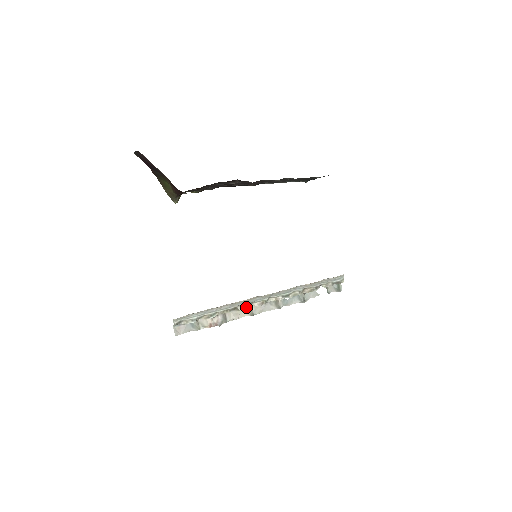
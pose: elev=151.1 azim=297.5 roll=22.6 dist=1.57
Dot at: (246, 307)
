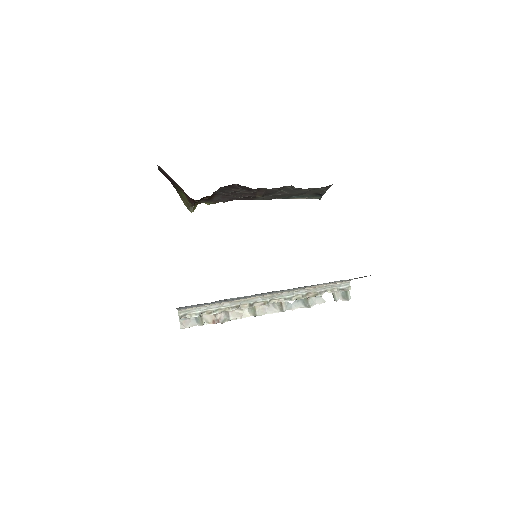
Dot at: (248, 306)
